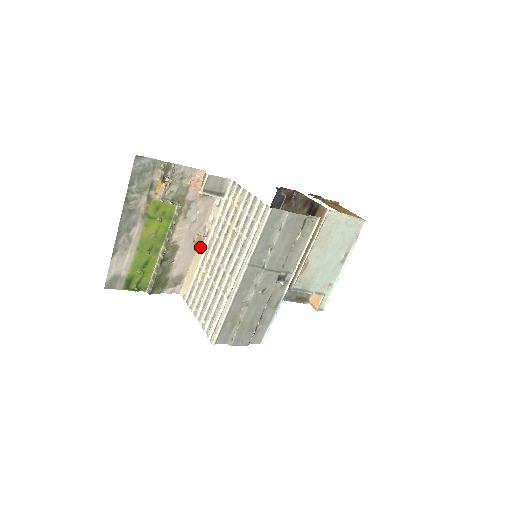
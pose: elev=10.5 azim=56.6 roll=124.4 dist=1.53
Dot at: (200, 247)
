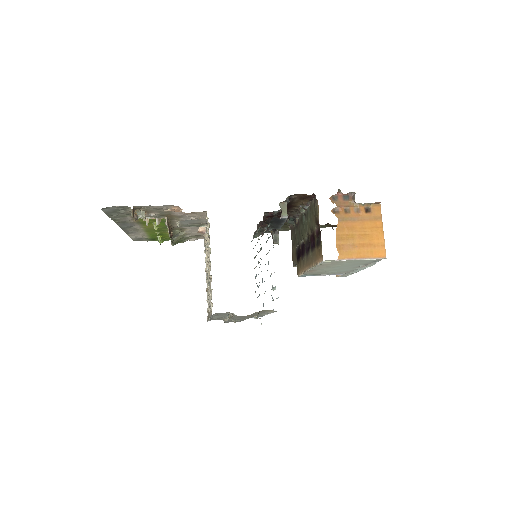
Dot at: occluded
